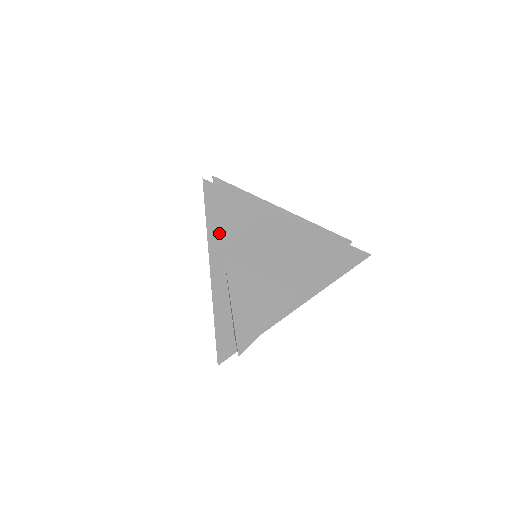
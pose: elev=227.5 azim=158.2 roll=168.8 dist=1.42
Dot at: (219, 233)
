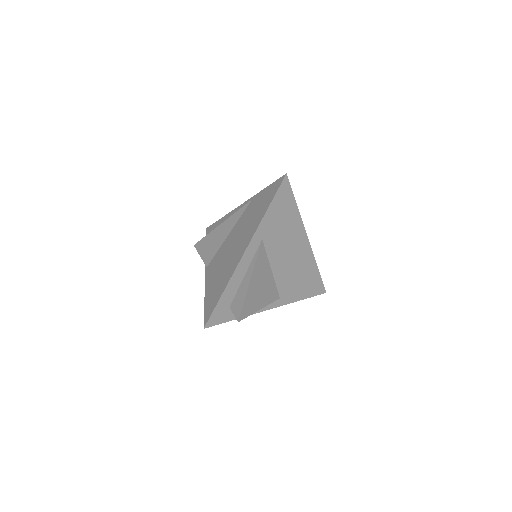
Dot at: (271, 218)
